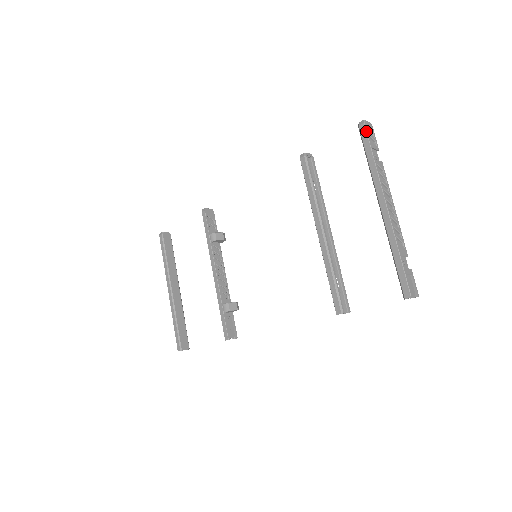
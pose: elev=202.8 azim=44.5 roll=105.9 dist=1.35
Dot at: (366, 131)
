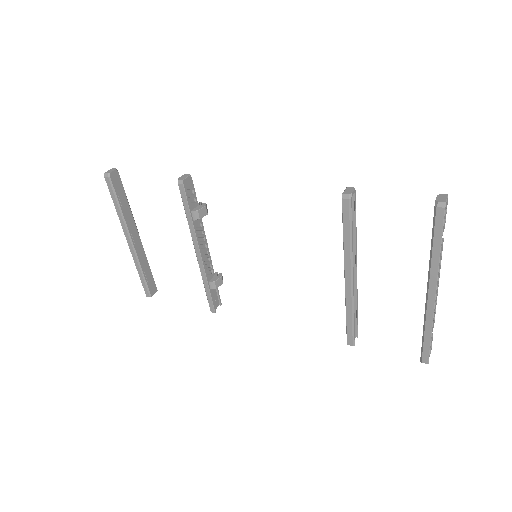
Dot at: (444, 218)
